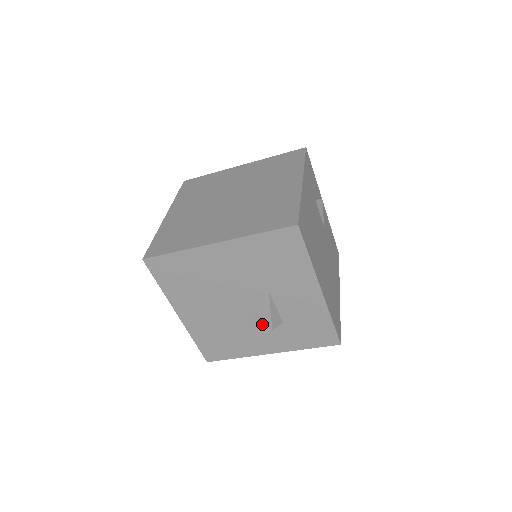
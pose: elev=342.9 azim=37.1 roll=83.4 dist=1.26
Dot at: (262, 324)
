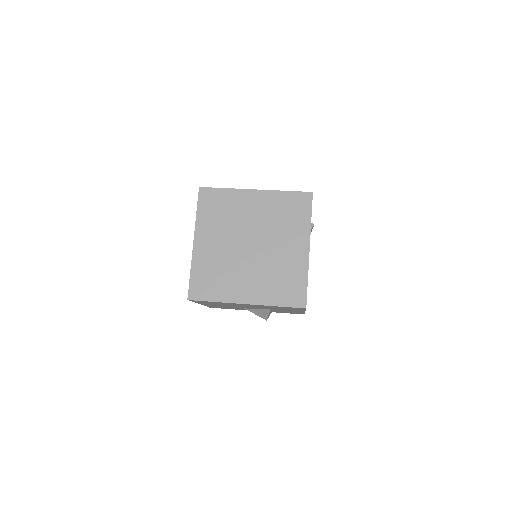
Dot at: (260, 316)
